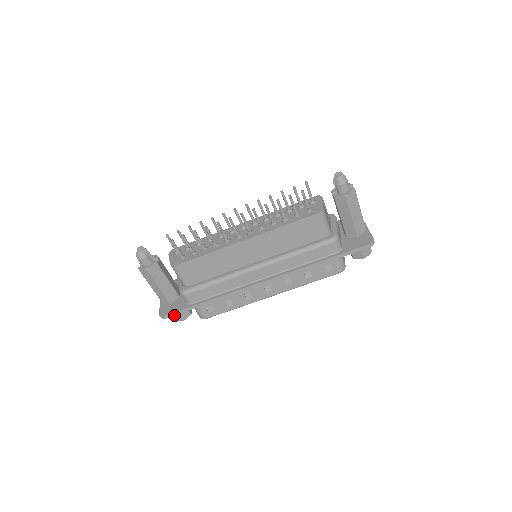
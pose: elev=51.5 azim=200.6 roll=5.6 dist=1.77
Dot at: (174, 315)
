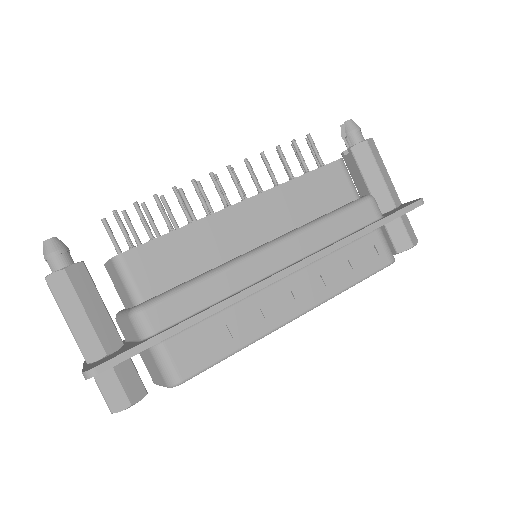
Dot at: (117, 363)
